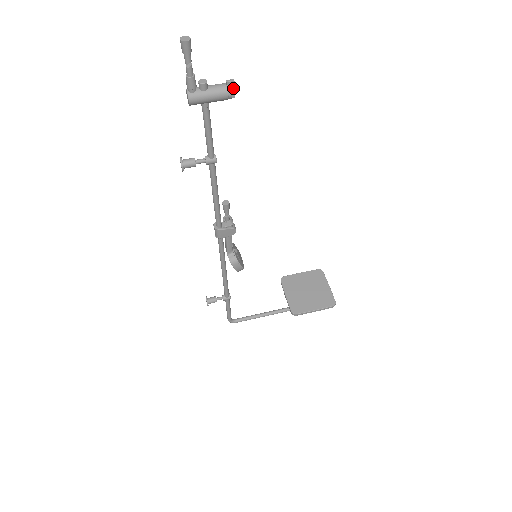
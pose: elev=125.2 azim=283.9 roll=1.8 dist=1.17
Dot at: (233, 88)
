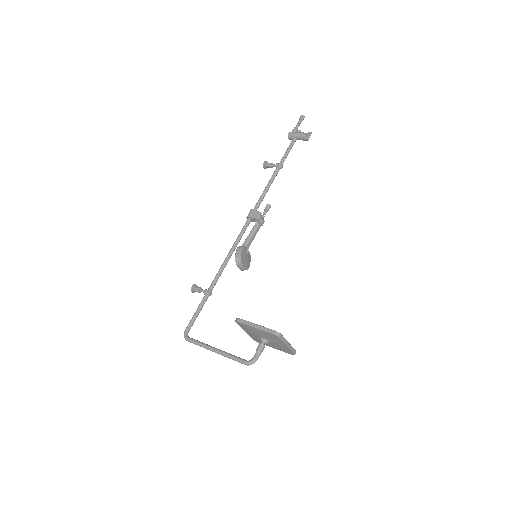
Dot at: (309, 135)
